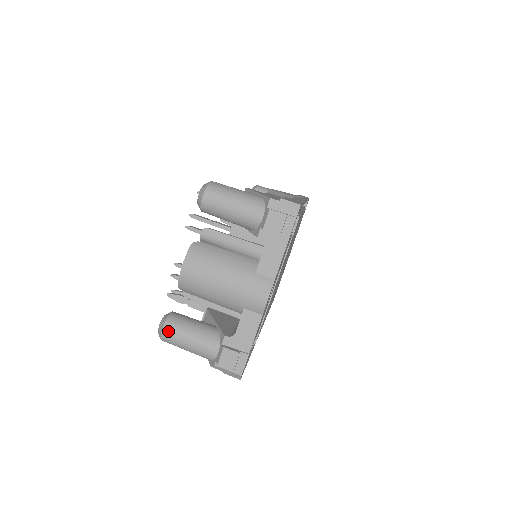
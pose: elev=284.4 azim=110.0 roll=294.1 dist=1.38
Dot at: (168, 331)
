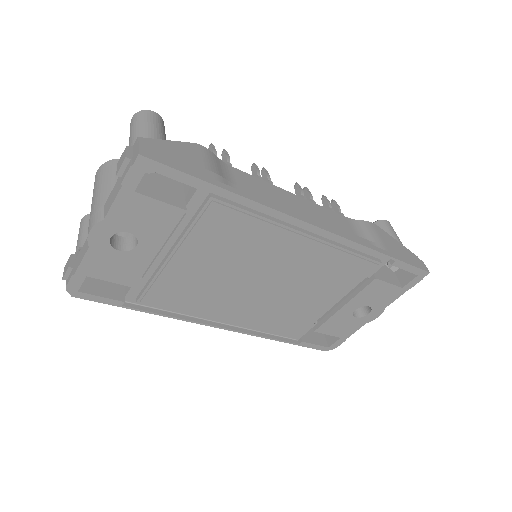
Dot at: (81, 222)
